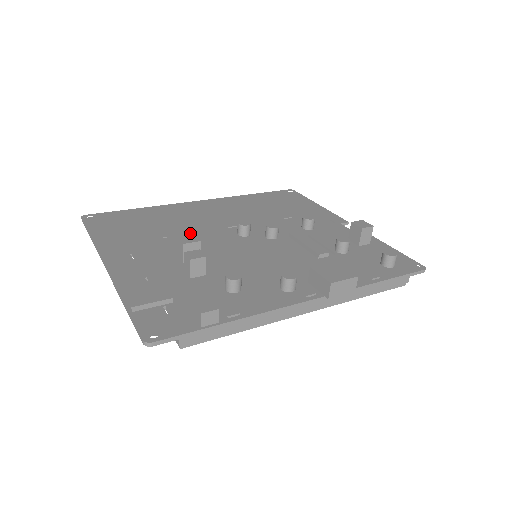
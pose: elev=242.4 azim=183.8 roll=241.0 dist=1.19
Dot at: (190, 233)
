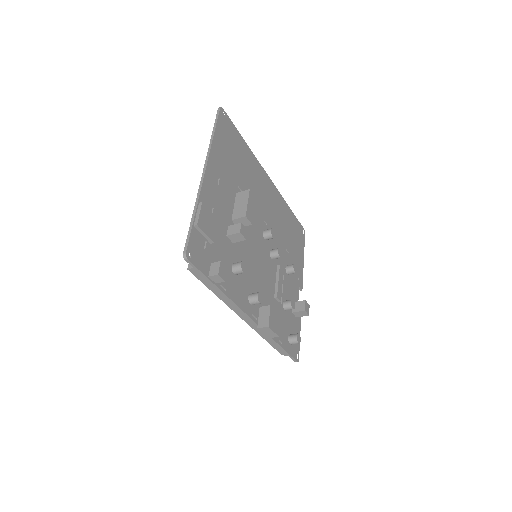
Dot at: (253, 211)
